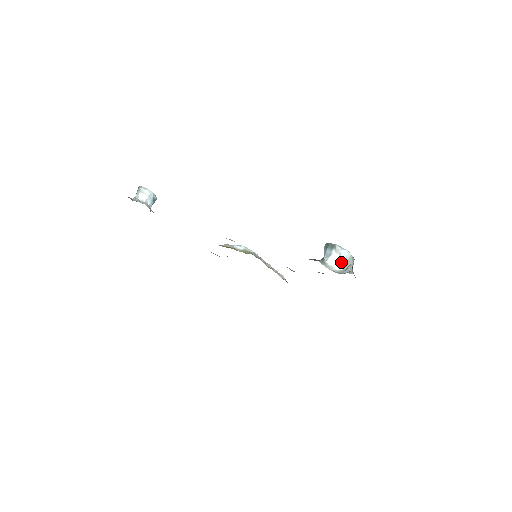
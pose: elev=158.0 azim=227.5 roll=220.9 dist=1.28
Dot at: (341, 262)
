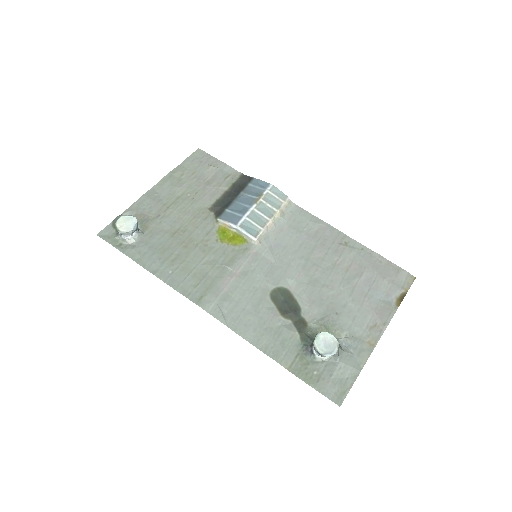
Dot at: occluded
